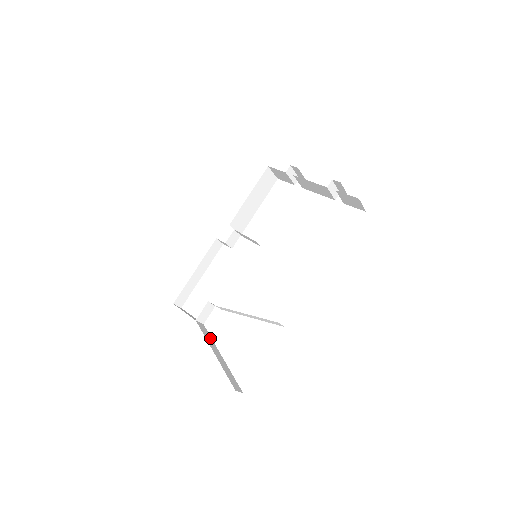
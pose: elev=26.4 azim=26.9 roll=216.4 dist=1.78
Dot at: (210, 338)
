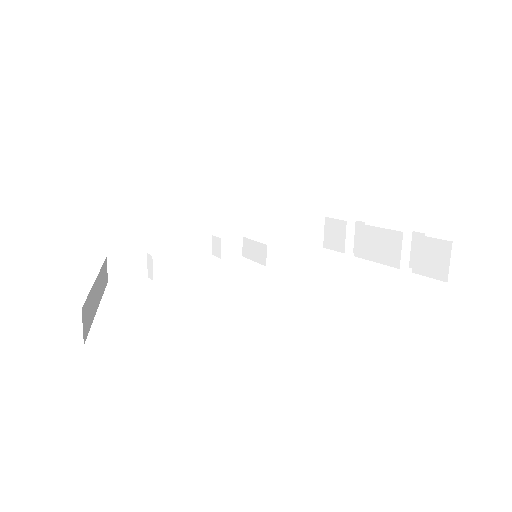
Dot at: (103, 286)
